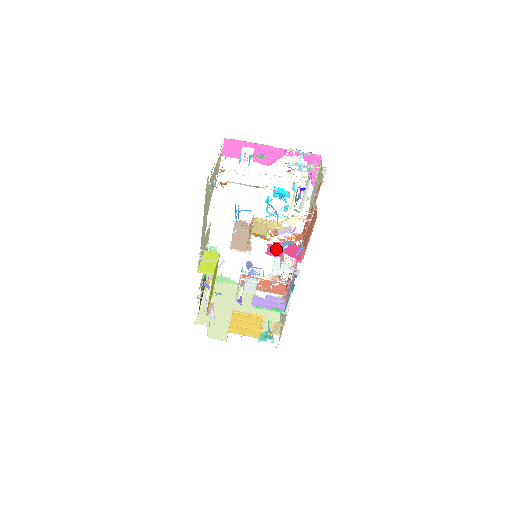
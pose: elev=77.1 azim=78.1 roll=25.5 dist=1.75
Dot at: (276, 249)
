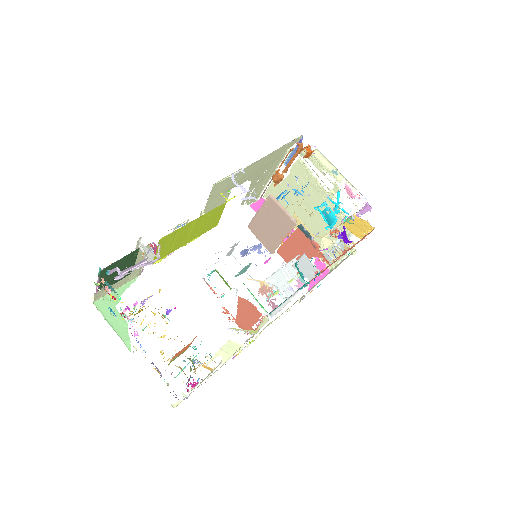
Dot at: (306, 241)
